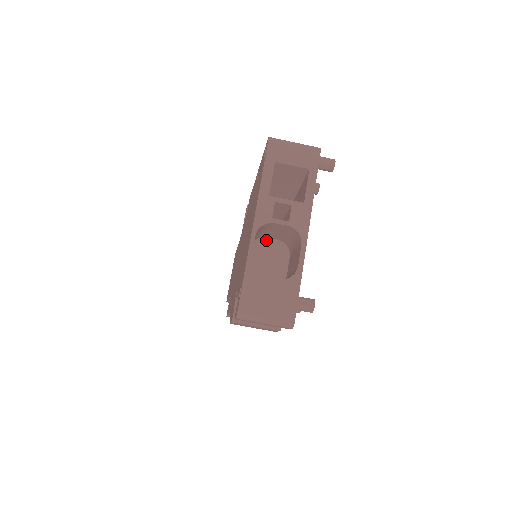
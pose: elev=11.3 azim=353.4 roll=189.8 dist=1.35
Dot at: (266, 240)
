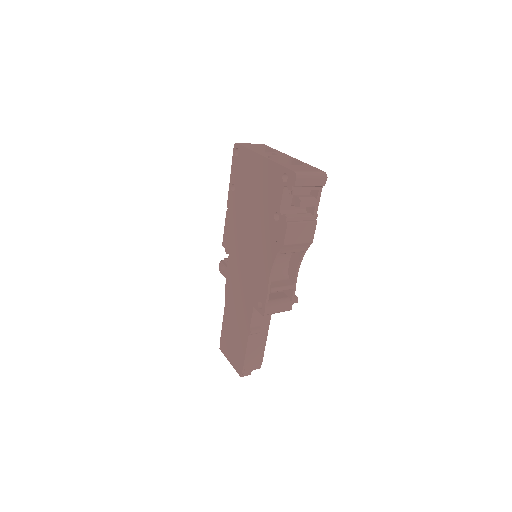
Dot at: occluded
